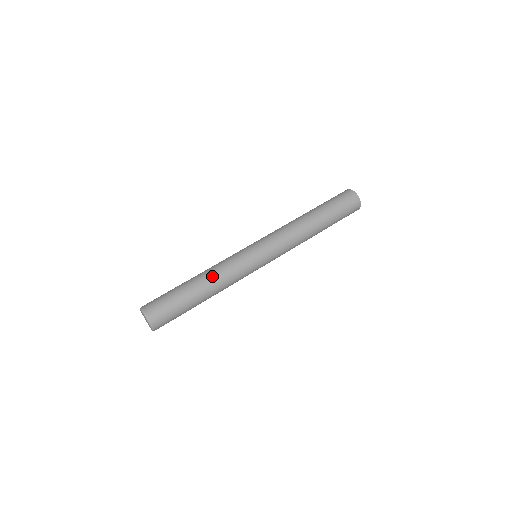
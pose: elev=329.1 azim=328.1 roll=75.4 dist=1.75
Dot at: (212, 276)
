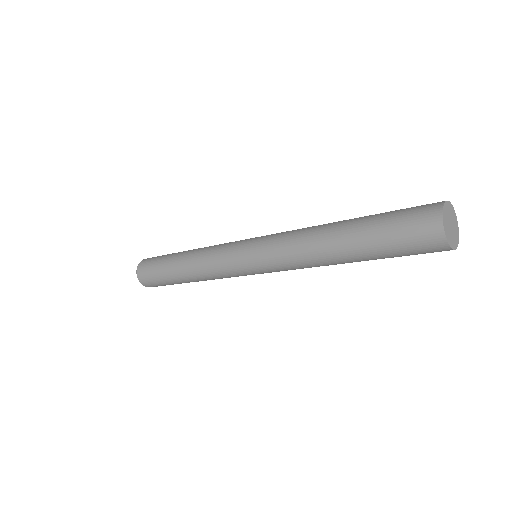
Dot at: (193, 271)
